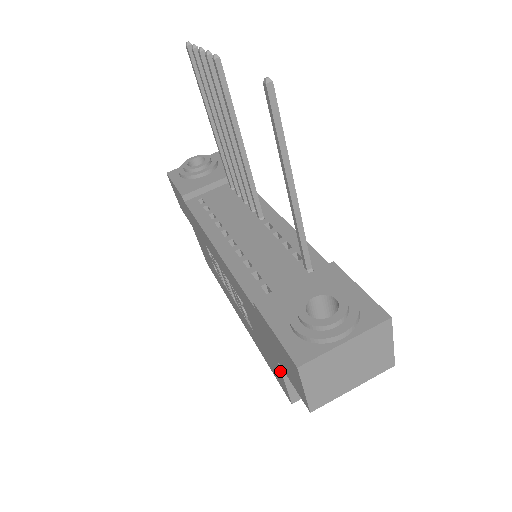
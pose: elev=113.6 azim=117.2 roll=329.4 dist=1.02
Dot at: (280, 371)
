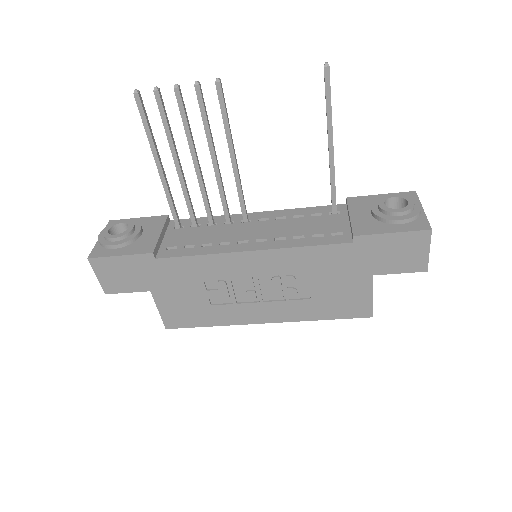
Dot at: (371, 287)
